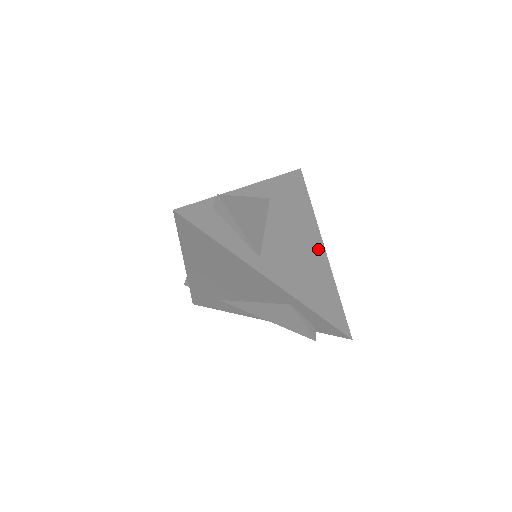
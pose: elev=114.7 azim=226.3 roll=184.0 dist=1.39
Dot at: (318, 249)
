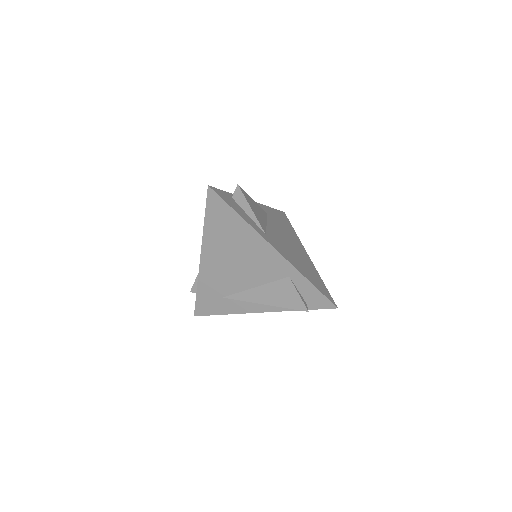
Dot at: (304, 253)
